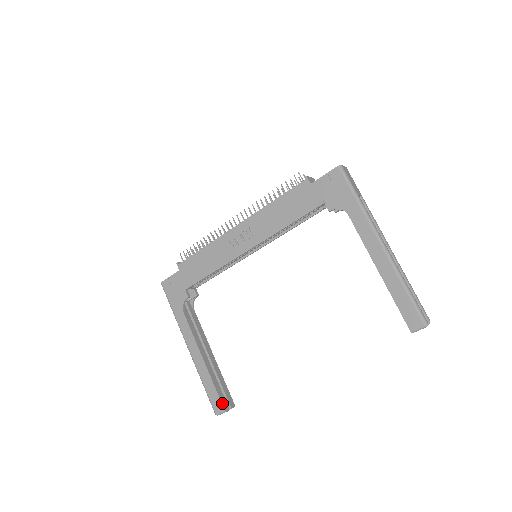
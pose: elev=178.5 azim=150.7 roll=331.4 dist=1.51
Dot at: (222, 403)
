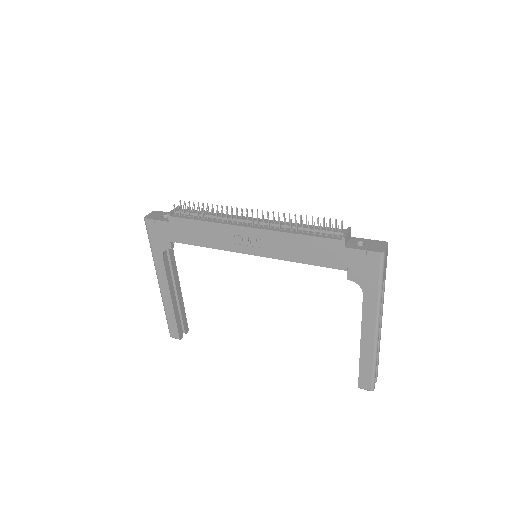
Dot at: (179, 334)
